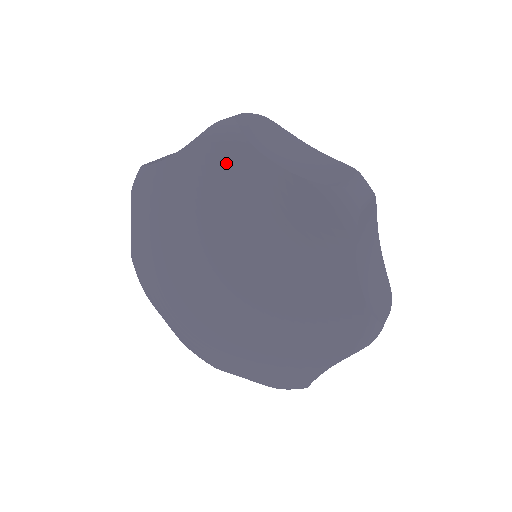
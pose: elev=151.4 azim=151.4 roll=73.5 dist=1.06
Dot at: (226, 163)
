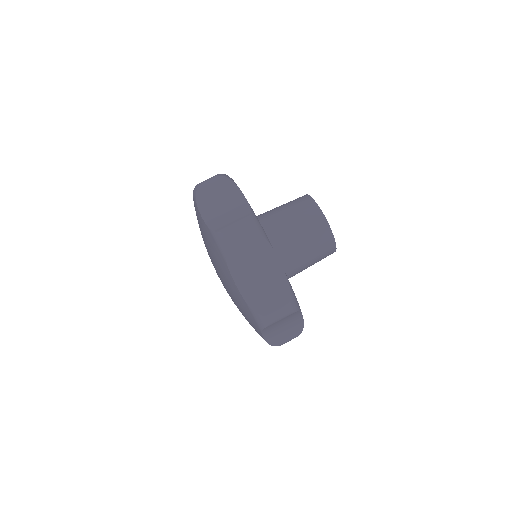
Dot at: occluded
